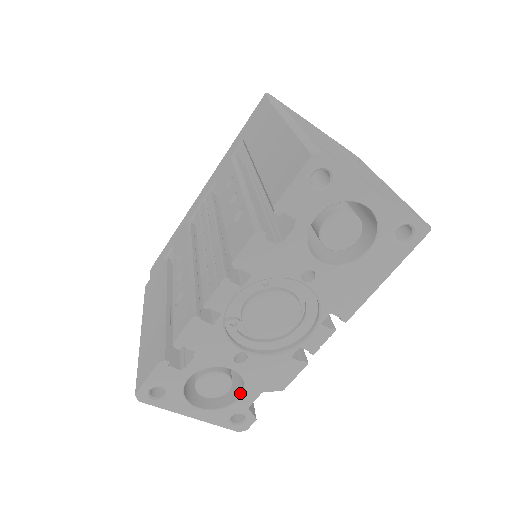
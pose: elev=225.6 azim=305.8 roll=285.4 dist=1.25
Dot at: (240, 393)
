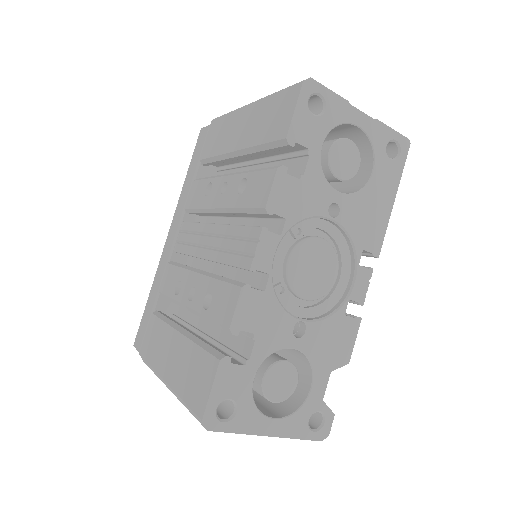
Dot at: (309, 383)
